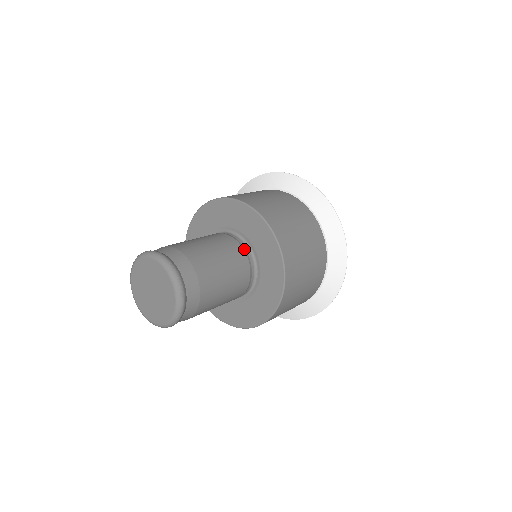
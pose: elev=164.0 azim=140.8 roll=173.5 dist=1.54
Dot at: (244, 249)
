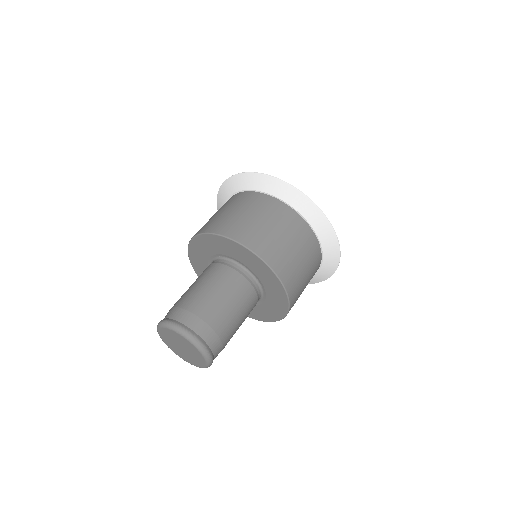
Dot at: (258, 298)
